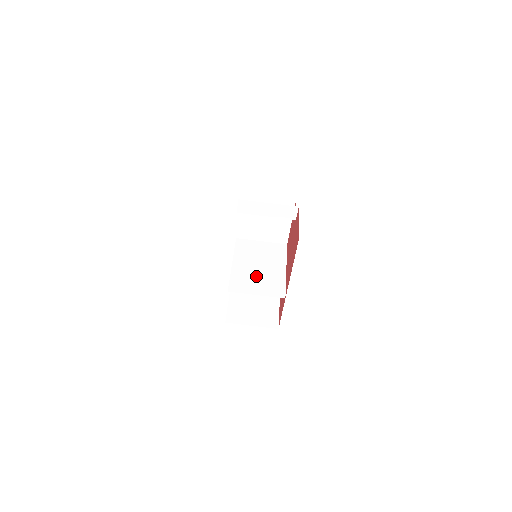
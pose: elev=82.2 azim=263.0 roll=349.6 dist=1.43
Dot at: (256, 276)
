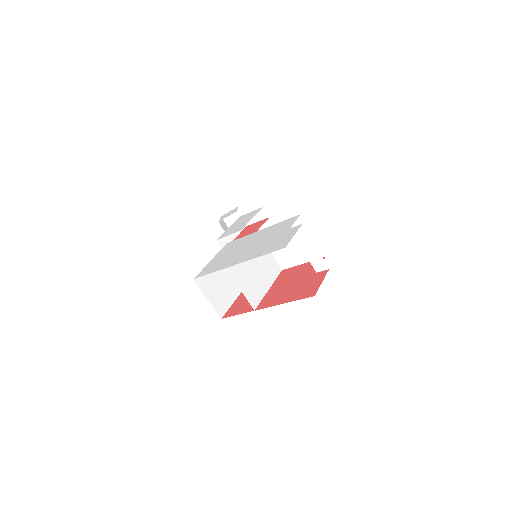
Dot at: (250, 275)
